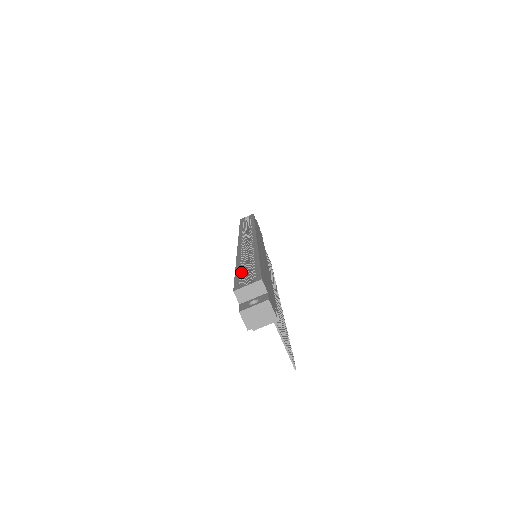
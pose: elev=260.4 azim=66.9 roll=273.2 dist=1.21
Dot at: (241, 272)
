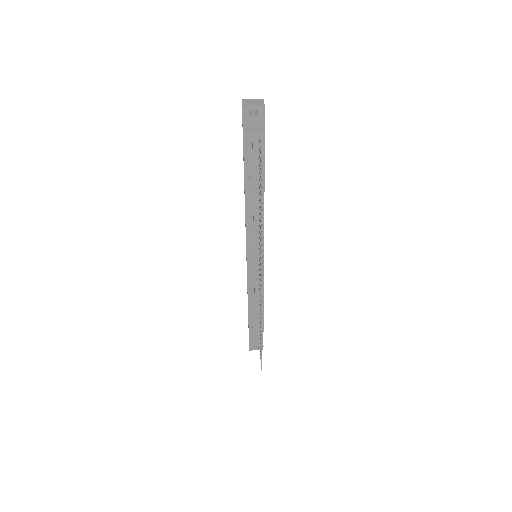
Dot at: occluded
